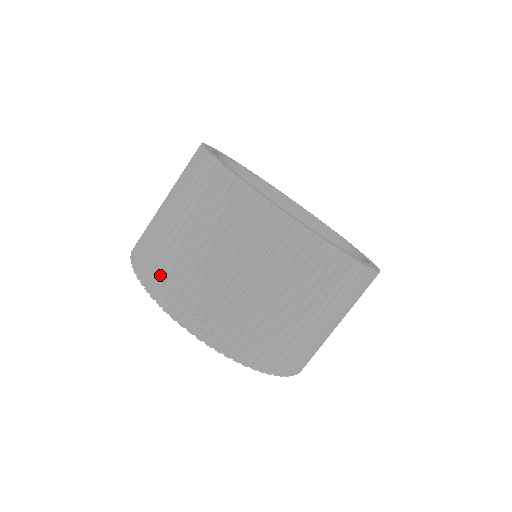
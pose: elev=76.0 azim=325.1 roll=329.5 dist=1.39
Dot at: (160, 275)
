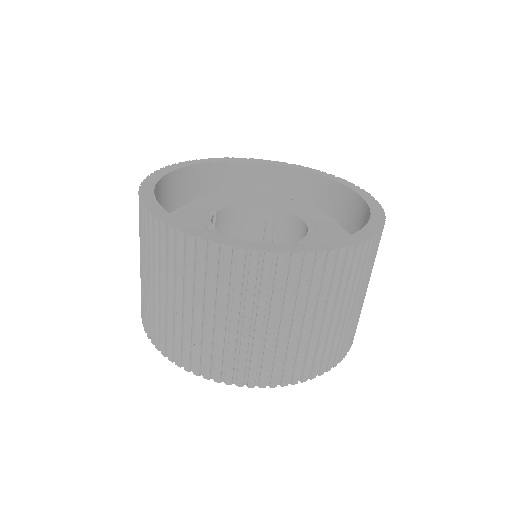
Dot at: occluded
